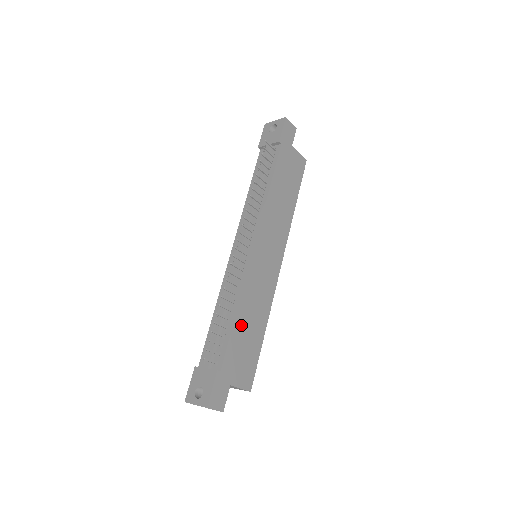
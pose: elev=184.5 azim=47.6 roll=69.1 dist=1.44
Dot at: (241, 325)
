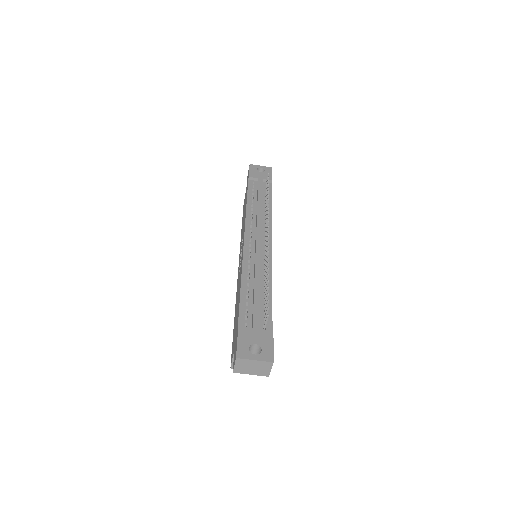
Dot at: occluded
